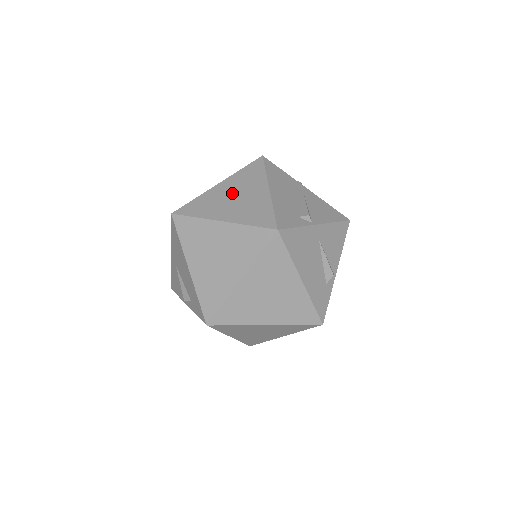
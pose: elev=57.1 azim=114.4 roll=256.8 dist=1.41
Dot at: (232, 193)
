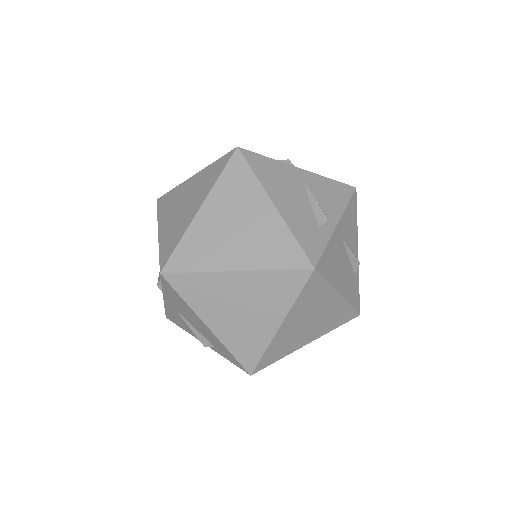
Dot at: (227, 222)
